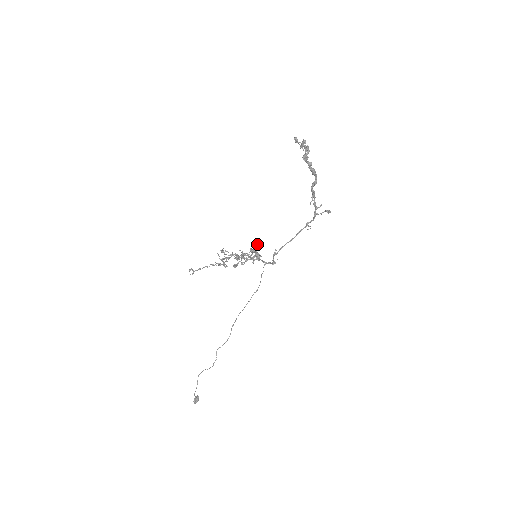
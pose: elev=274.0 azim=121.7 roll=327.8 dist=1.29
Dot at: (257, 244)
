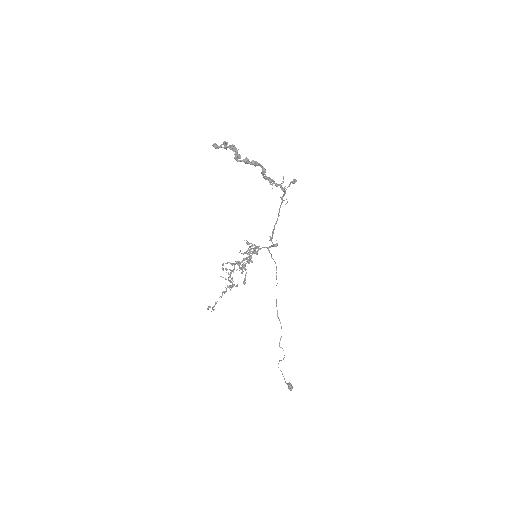
Dot at: (250, 256)
